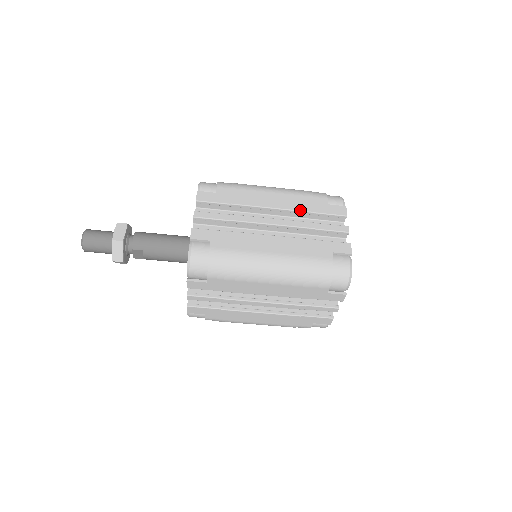
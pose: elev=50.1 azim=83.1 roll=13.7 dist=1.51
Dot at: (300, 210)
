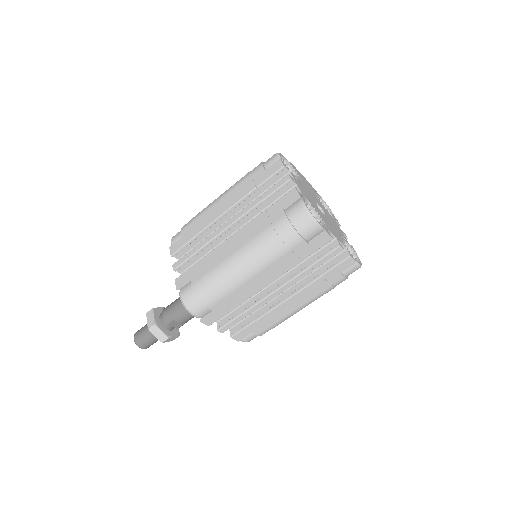
Dot at: (245, 195)
